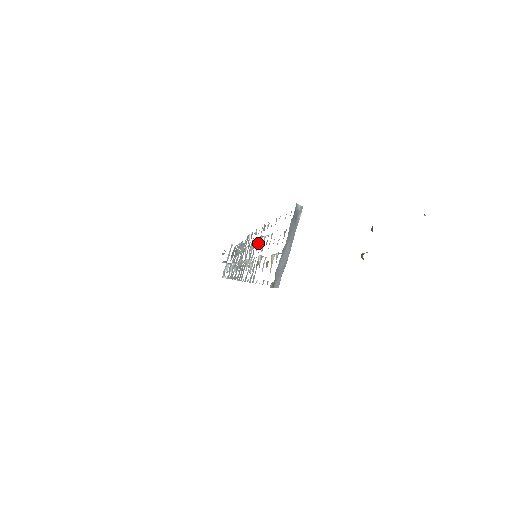
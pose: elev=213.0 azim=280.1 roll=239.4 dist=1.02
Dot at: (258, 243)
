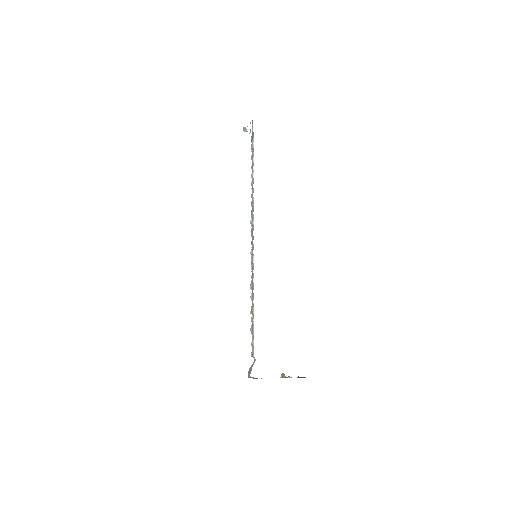
Dot at: (250, 288)
